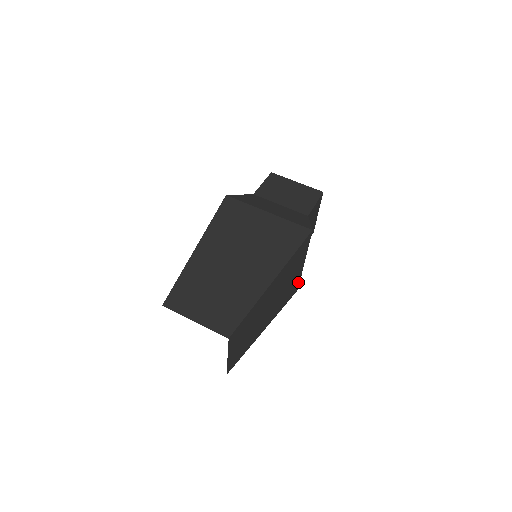
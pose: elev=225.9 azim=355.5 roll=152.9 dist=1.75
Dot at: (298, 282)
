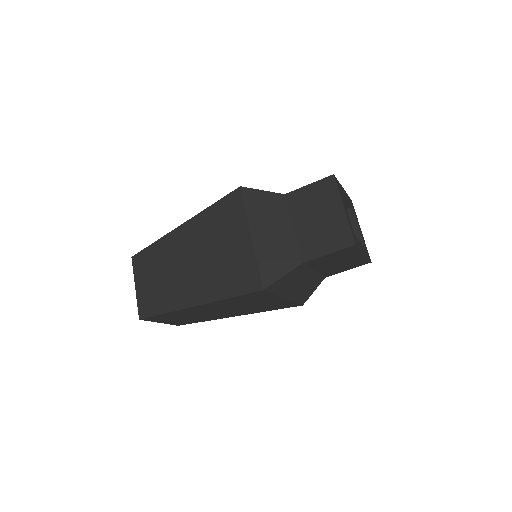
Dot at: (293, 303)
